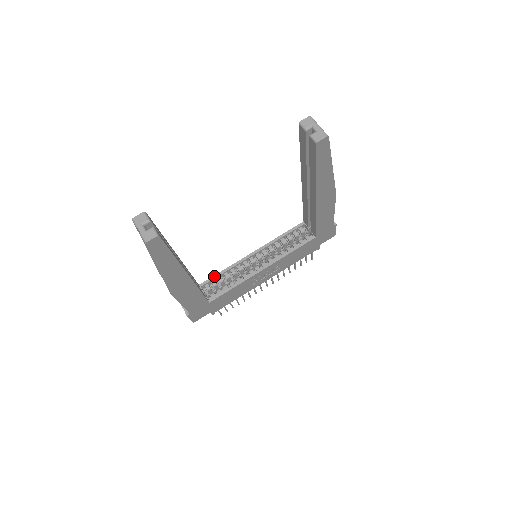
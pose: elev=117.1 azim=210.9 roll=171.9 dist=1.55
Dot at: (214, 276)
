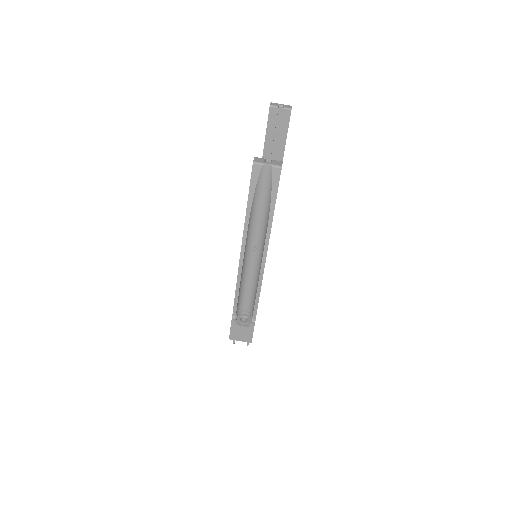
Dot at: occluded
